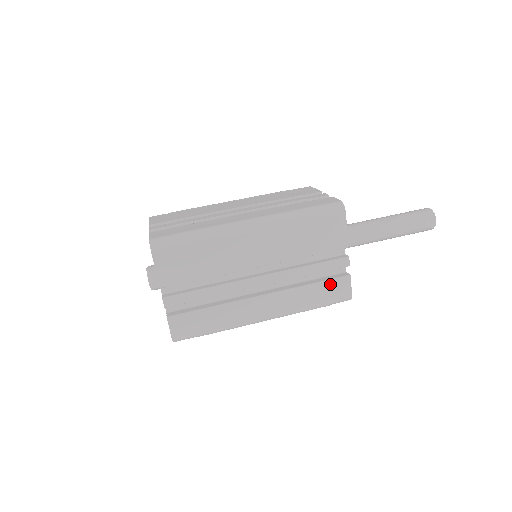
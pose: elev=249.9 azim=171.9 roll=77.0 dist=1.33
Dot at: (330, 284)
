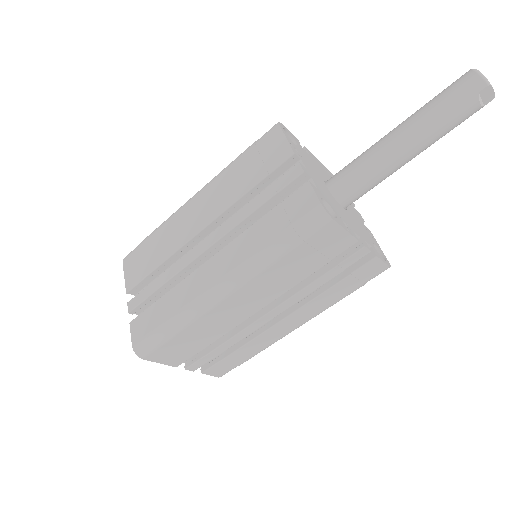
Dot at: (355, 275)
